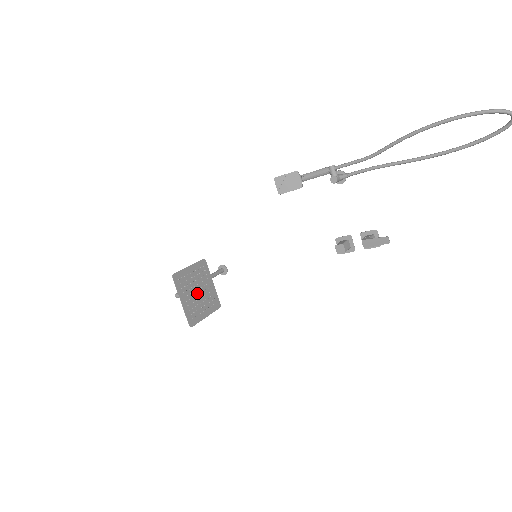
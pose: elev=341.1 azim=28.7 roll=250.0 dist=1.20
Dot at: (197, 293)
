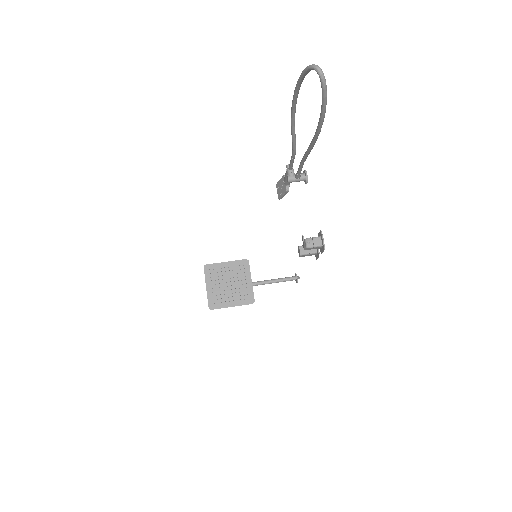
Dot at: (228, 285)
